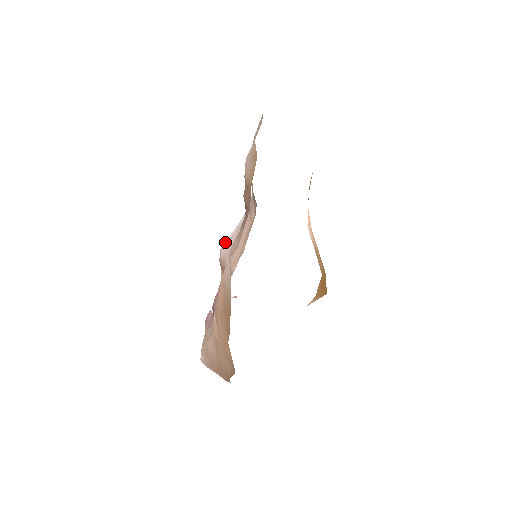
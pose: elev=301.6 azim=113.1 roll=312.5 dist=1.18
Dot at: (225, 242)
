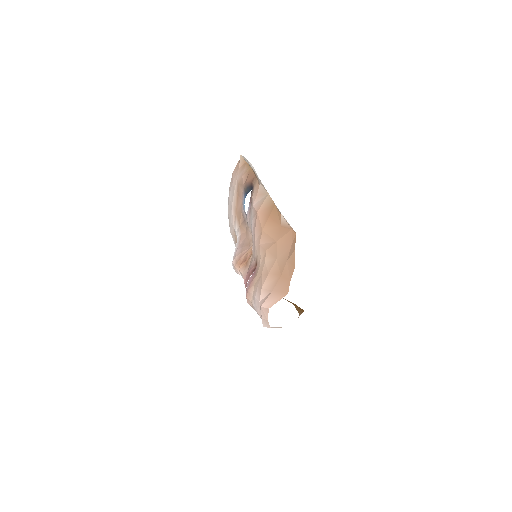
Dot at: (233, 256)
